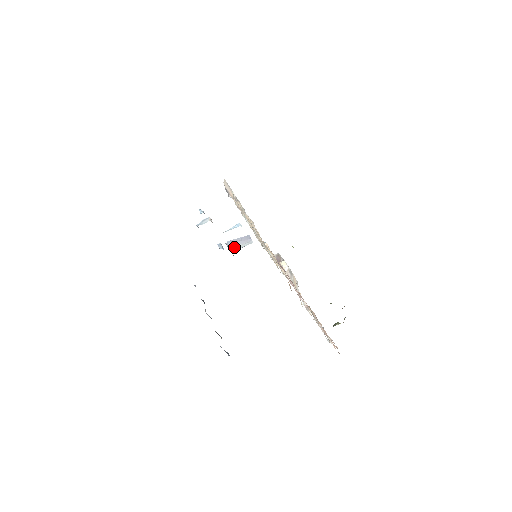
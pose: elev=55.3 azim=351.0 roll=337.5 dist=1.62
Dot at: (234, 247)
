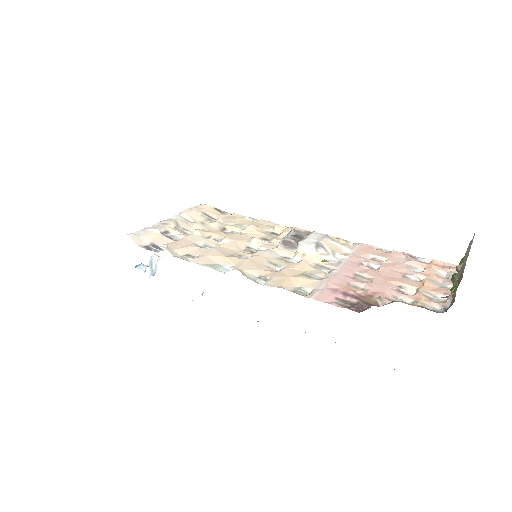
Dot at: occluded
